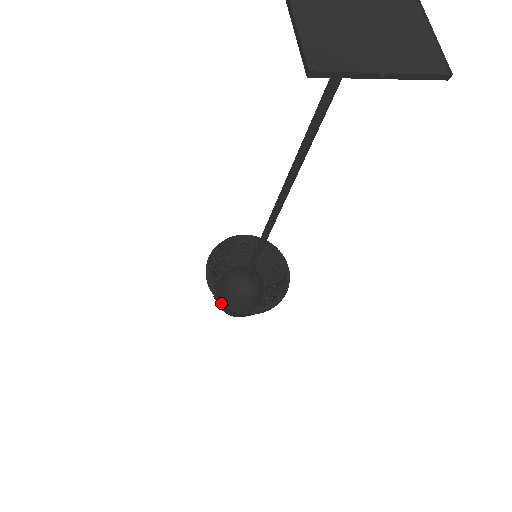
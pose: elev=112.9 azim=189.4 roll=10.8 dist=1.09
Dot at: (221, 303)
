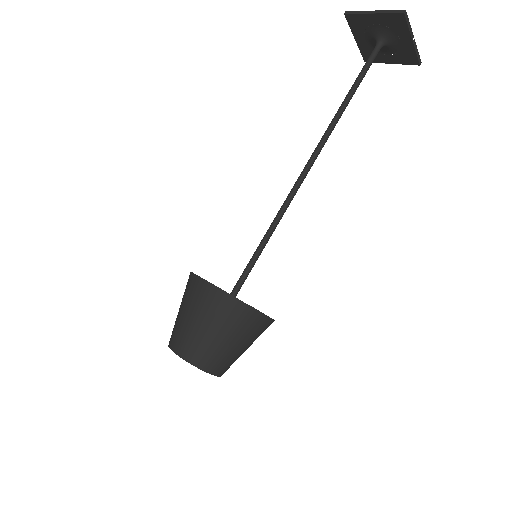
Dot at: occluded
